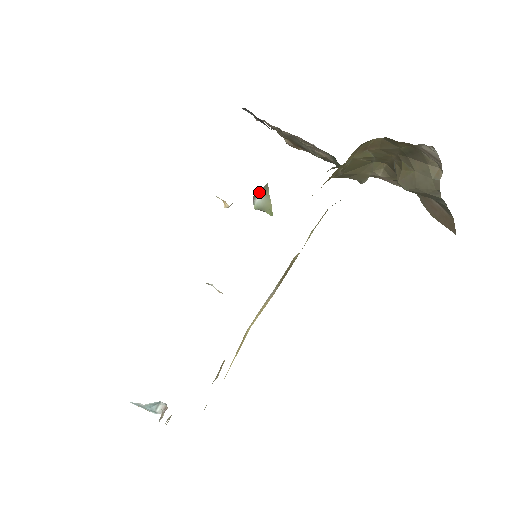
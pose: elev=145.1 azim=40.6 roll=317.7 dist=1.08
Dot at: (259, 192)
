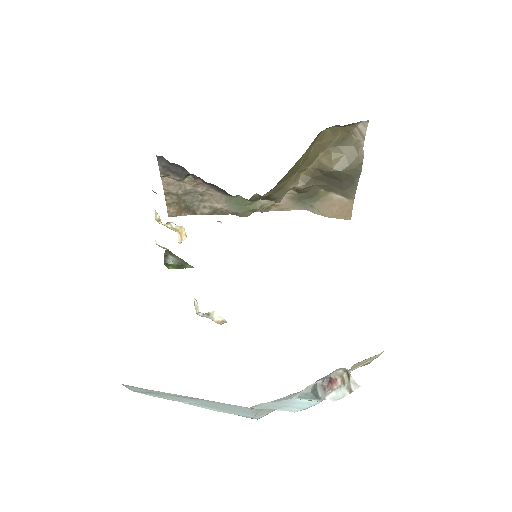
Dot at: (166, 253)
